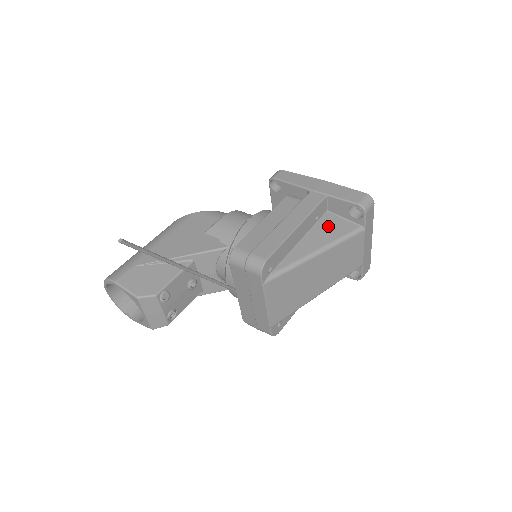
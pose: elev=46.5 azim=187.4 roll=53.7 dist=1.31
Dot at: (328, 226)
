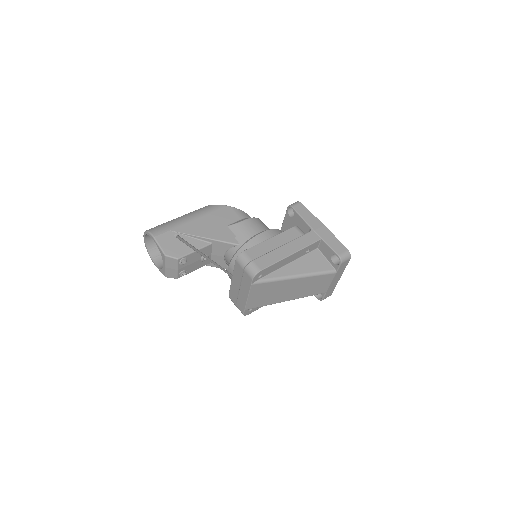
Dot at: (313, 260)
